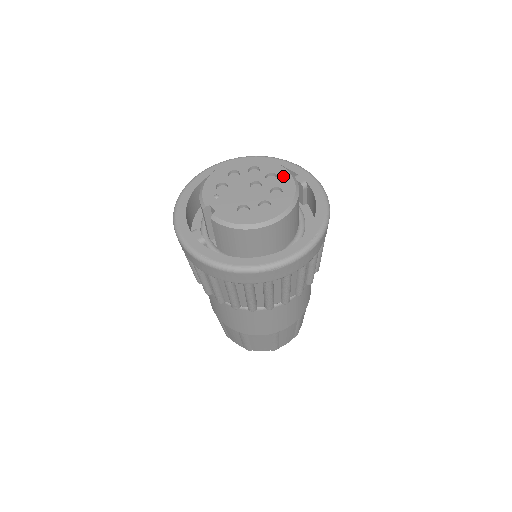
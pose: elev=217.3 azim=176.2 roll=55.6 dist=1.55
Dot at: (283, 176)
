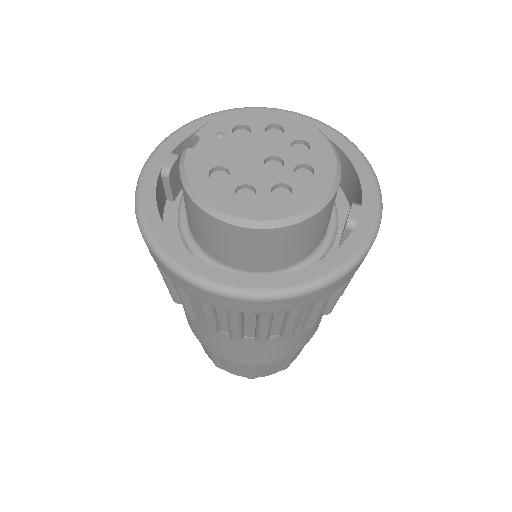
Dot at: (318, 183)
